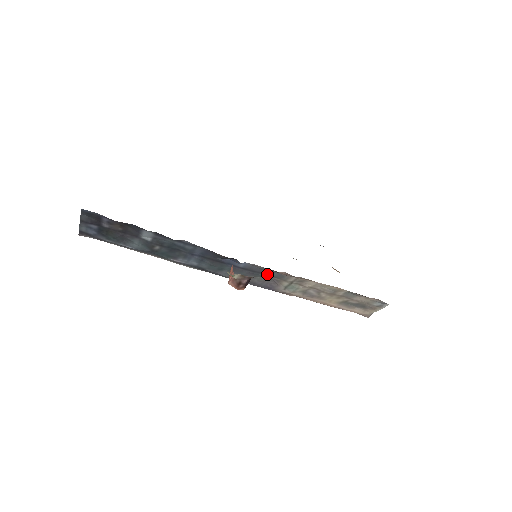
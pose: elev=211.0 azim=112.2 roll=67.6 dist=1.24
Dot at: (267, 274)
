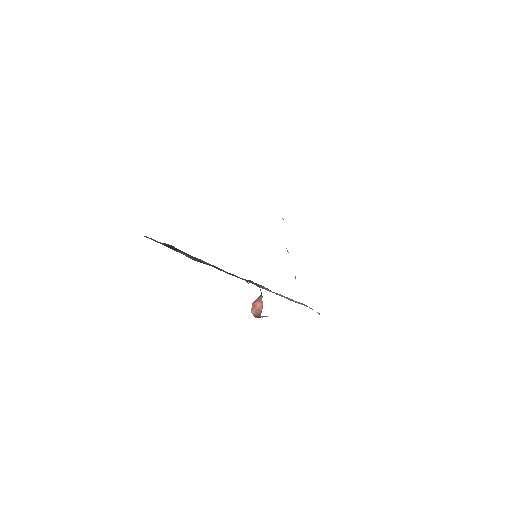
Dot at: occluded
